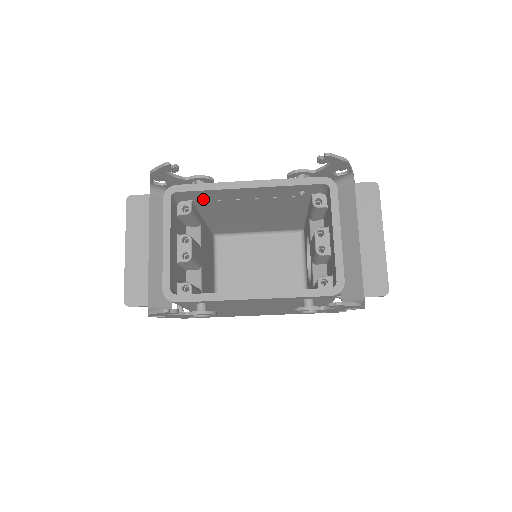
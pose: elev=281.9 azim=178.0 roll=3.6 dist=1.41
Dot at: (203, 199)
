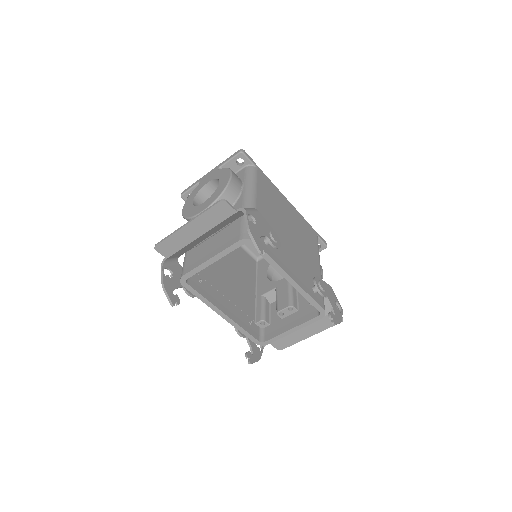
Dot at: occluded
